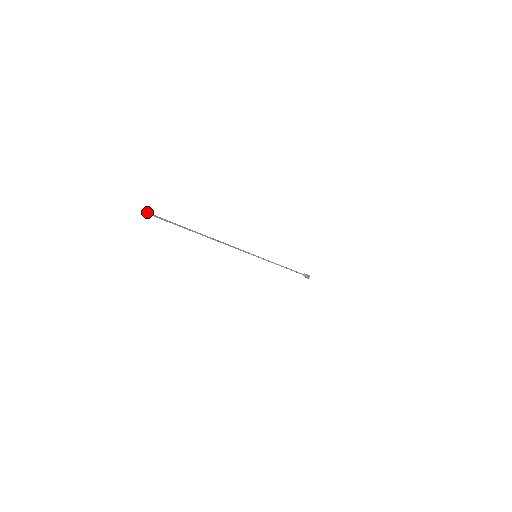
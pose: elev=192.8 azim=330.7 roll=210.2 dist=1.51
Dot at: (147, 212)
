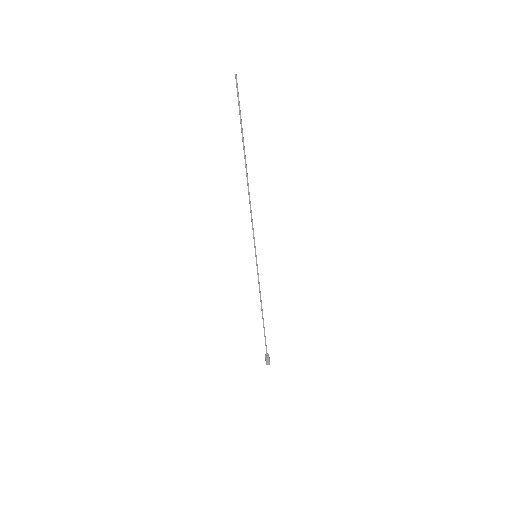
Dot at: (236, 77)
